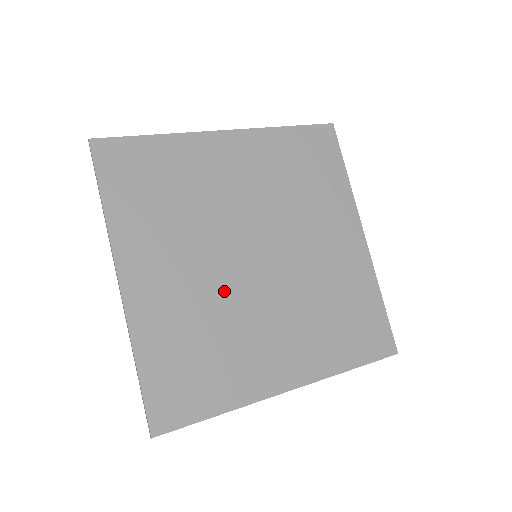
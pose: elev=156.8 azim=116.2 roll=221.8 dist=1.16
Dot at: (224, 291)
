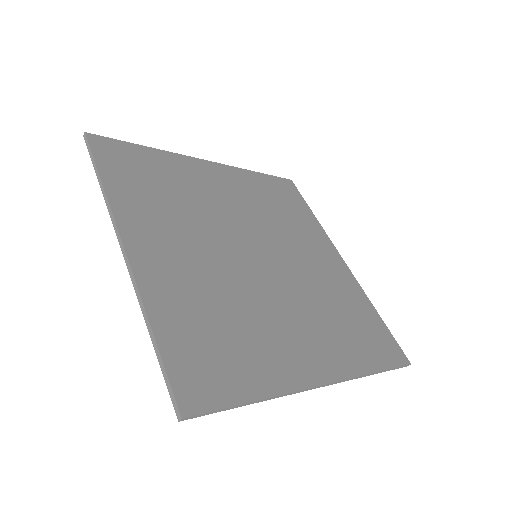
Dot at: (234, 277)
